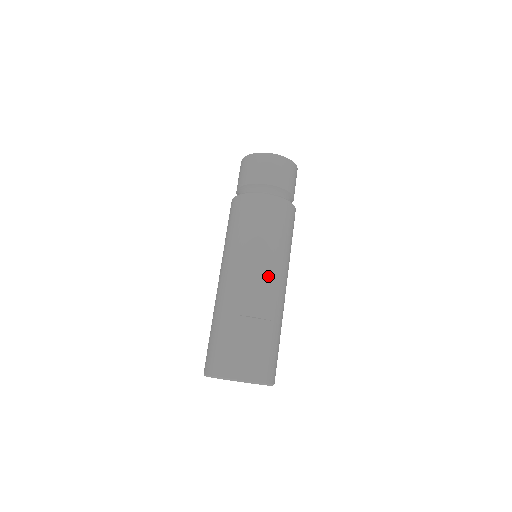
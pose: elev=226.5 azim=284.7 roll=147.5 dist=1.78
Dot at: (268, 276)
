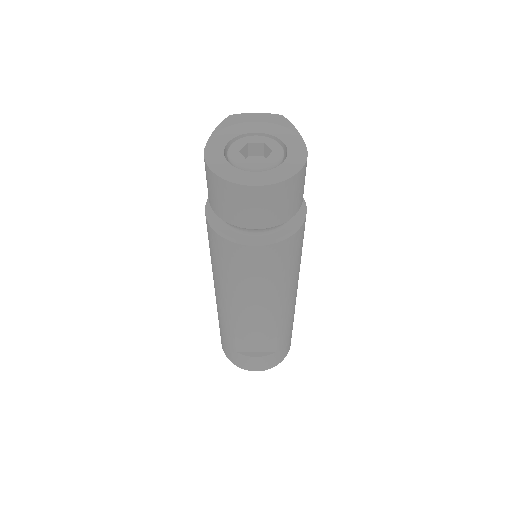
Dot at: (266, 315)
